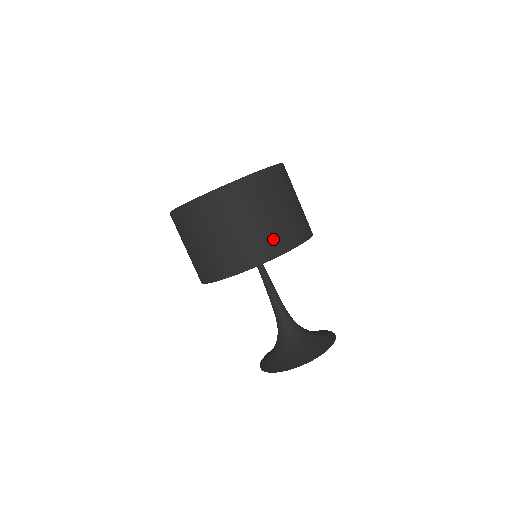
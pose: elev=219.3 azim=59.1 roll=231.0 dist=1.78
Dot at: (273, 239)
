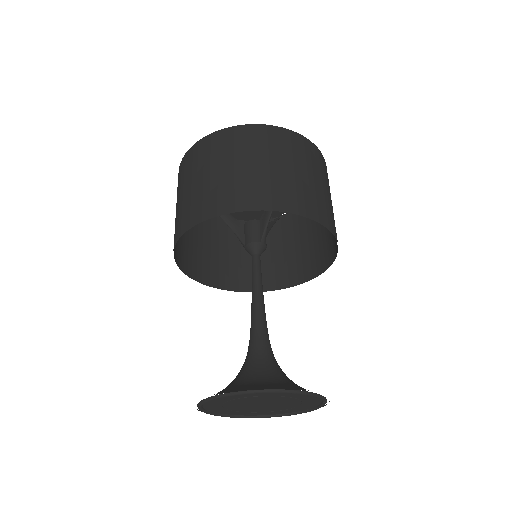
Dot at: (306, 198)
